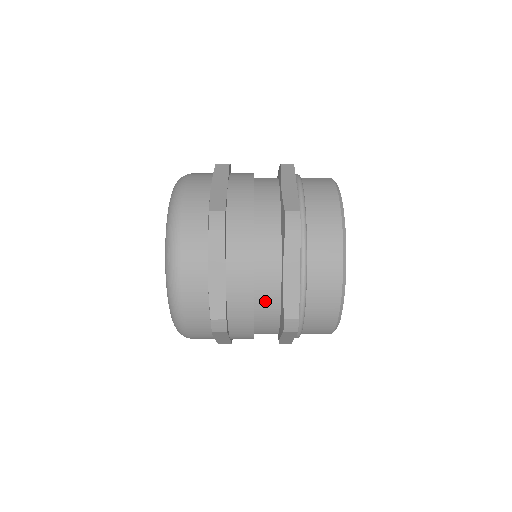
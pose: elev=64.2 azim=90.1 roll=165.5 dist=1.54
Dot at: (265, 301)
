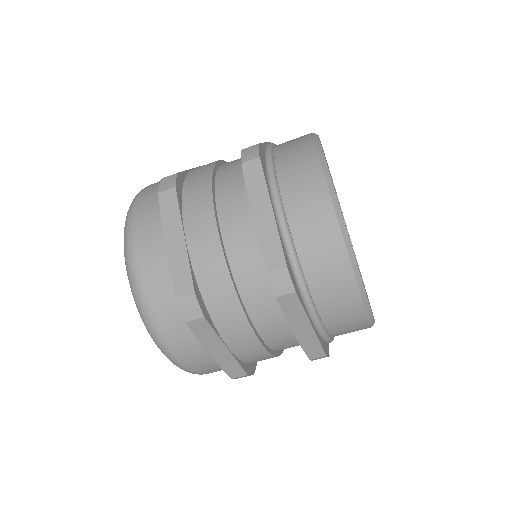
Dot at: (282, 345)
